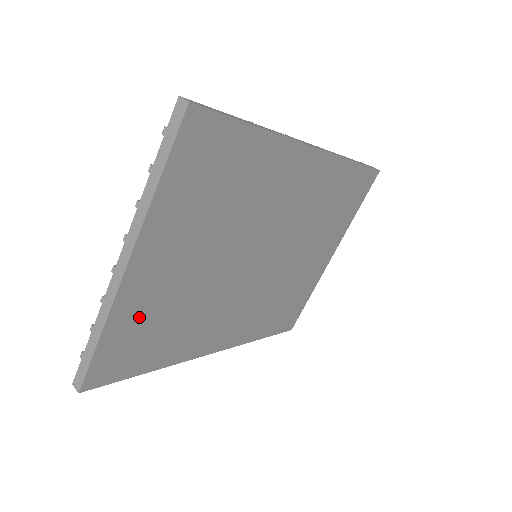
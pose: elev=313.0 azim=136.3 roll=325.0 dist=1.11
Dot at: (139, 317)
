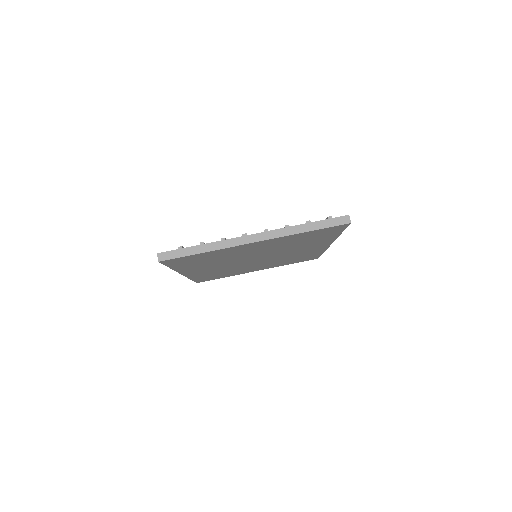
Dot at: (217, 254)
